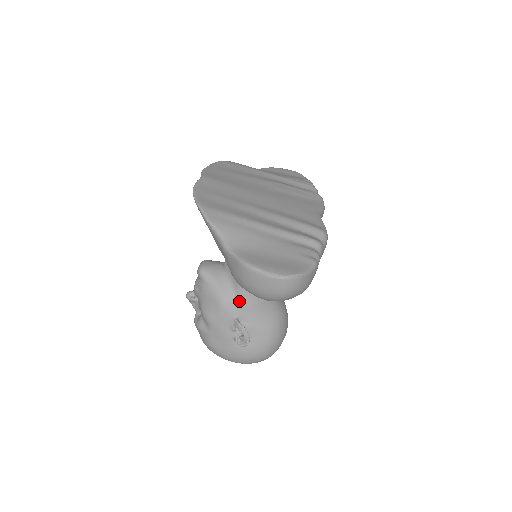
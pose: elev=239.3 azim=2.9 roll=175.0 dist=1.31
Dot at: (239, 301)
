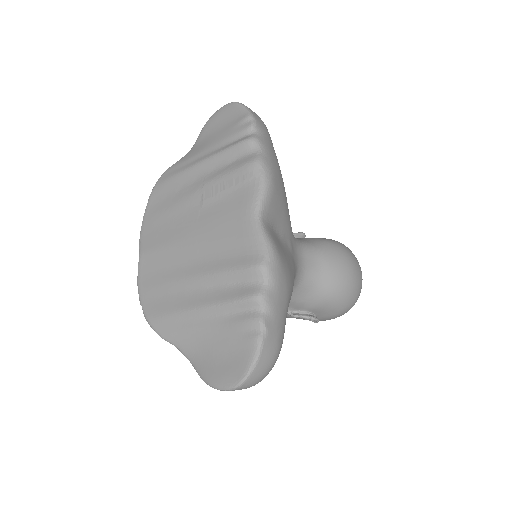
Dot at: occluded
